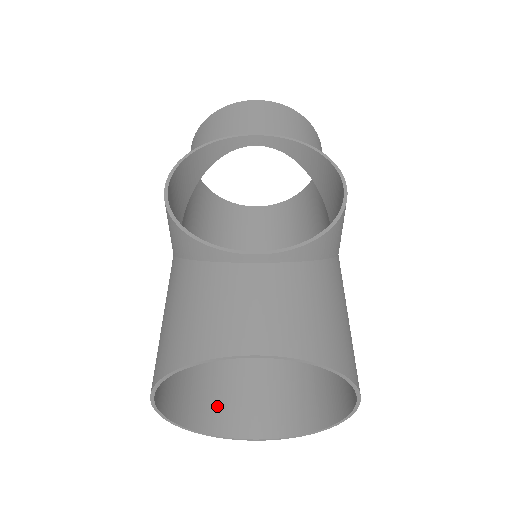
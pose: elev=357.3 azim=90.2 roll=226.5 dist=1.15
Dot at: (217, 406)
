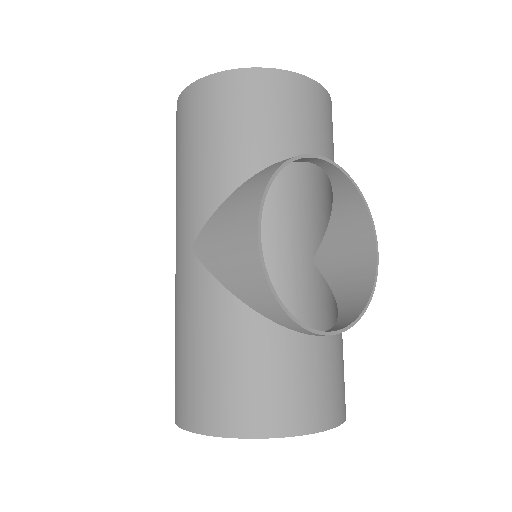
Dot at: occluded
